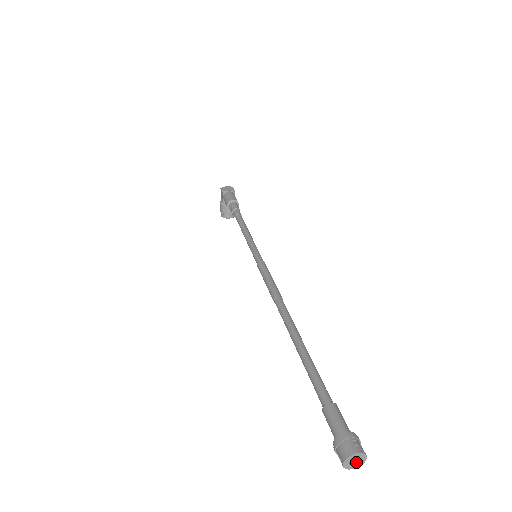
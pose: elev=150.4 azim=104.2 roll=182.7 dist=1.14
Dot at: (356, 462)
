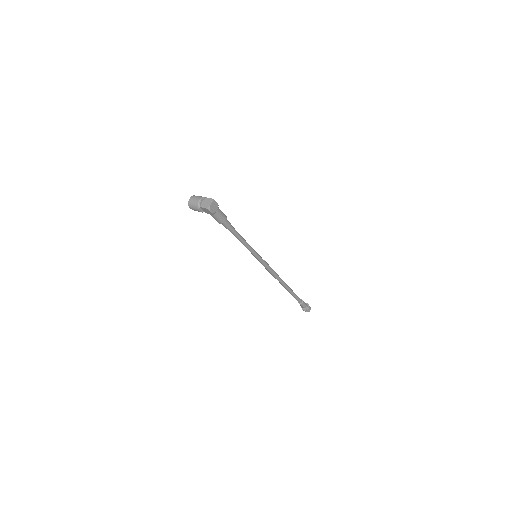
Dot at: occluded
